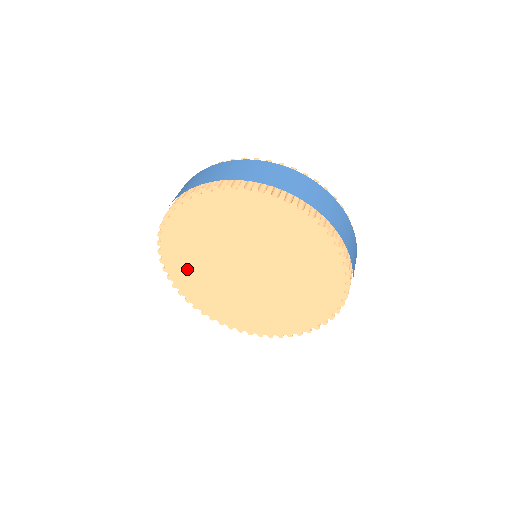
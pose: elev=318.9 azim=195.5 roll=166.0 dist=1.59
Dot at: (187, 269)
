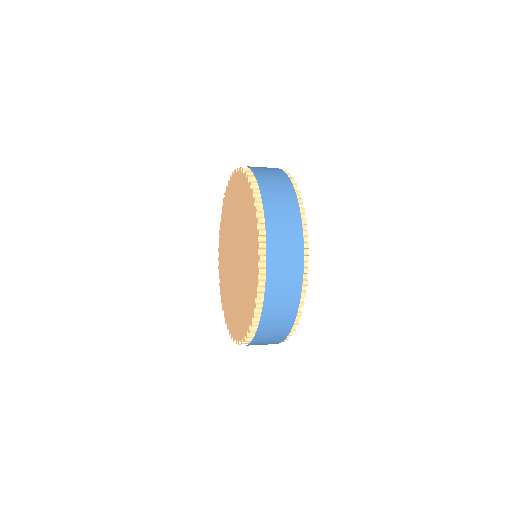
Dot at: (226, 294)
